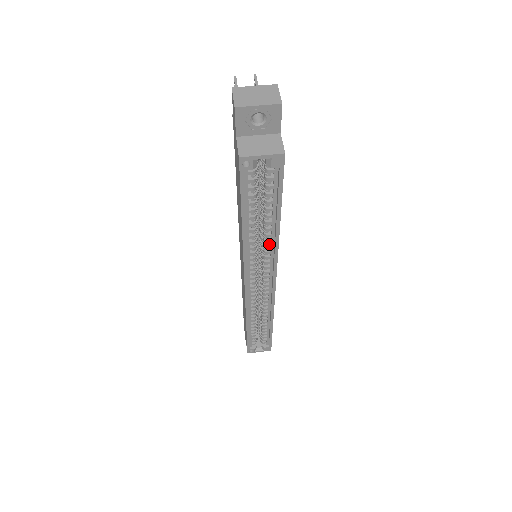
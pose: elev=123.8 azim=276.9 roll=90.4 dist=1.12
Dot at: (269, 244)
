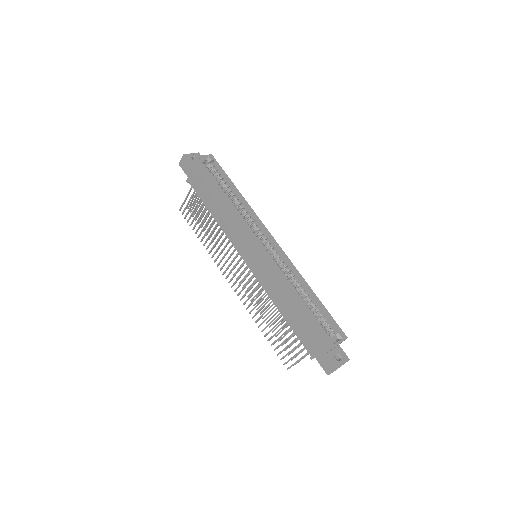
Dot at: (246, 211)
